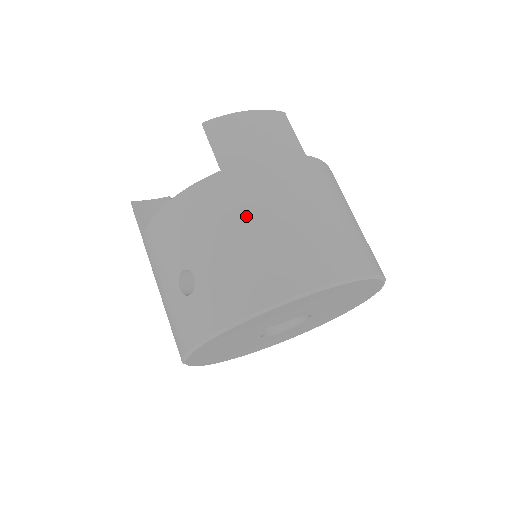
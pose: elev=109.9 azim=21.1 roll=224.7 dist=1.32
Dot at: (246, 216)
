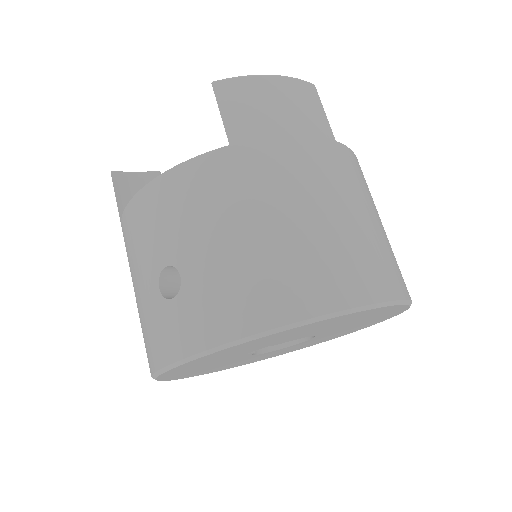
Dot at: (256, 207)
